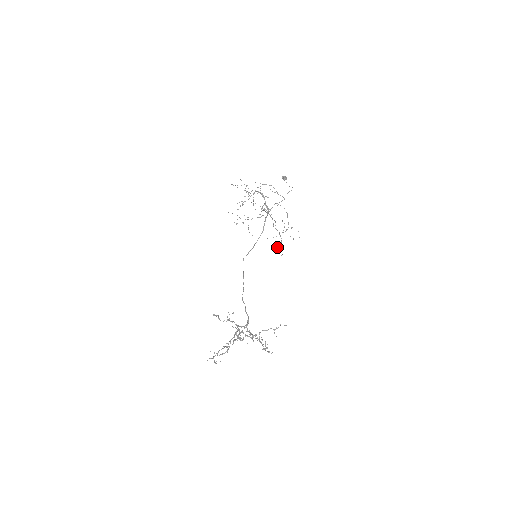
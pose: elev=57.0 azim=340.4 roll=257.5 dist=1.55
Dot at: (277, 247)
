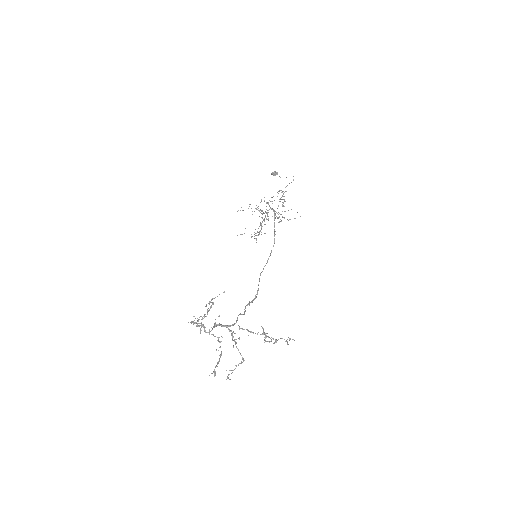
Dot at: occluded
